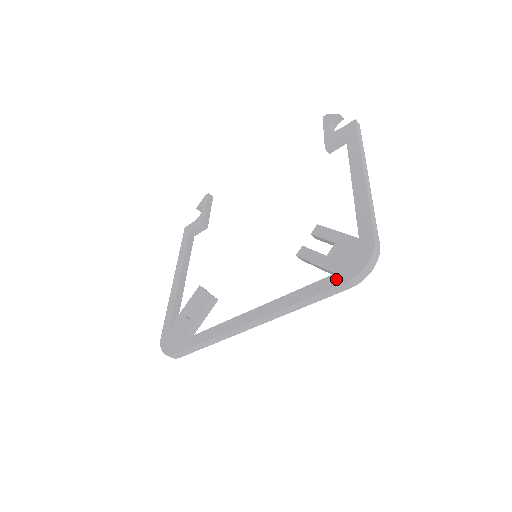
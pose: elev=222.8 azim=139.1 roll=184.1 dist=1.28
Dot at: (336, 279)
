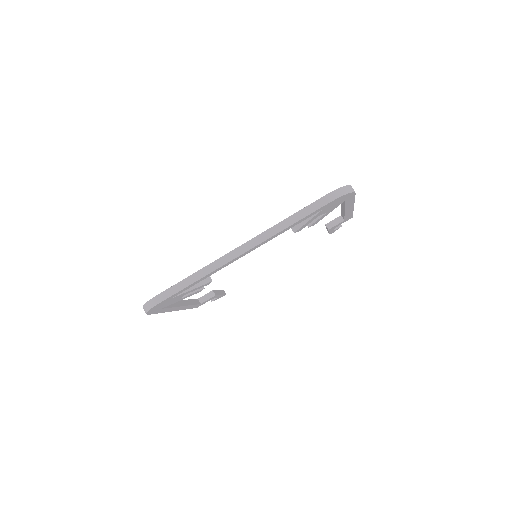
Dot at: (319, 200)
